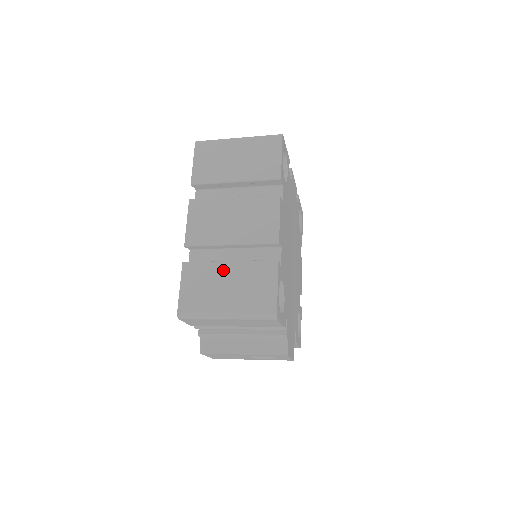
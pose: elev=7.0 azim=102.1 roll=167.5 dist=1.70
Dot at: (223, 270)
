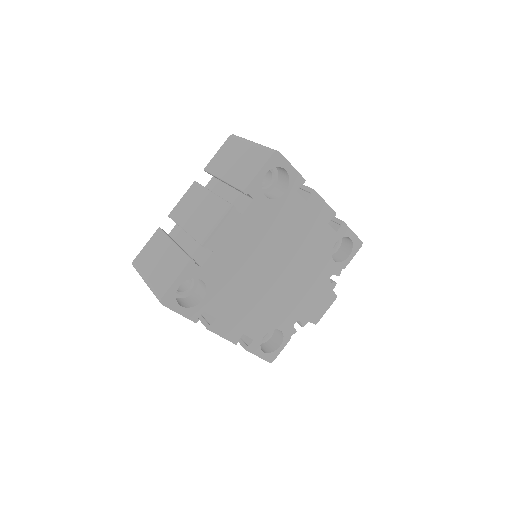
Dot at: occluded
